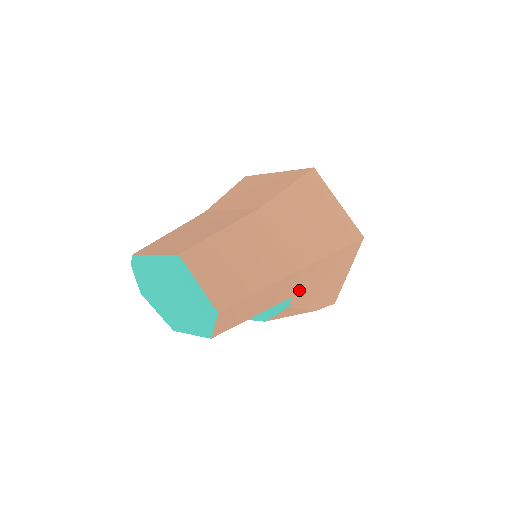
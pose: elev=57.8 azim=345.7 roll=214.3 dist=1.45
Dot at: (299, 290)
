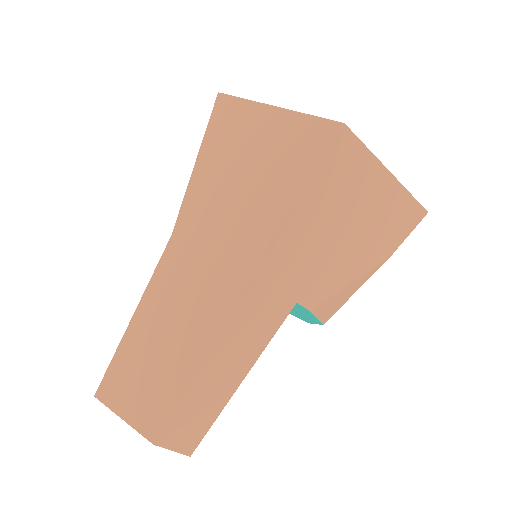
Dot at: (298, 288)
